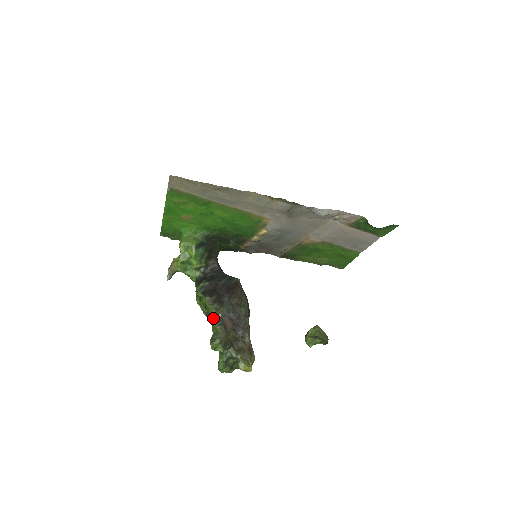
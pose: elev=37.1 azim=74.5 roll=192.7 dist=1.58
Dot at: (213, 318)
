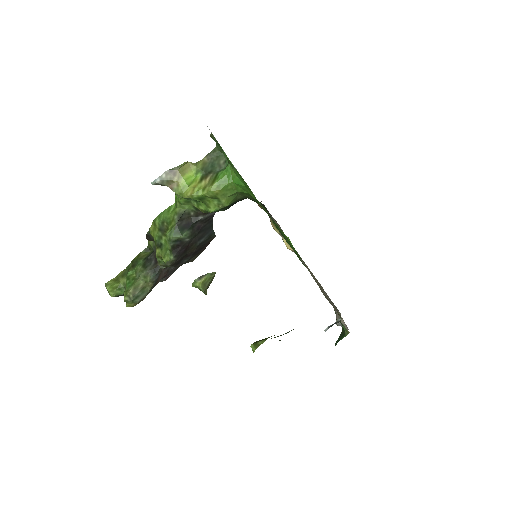
Dot at: (152, 245)
